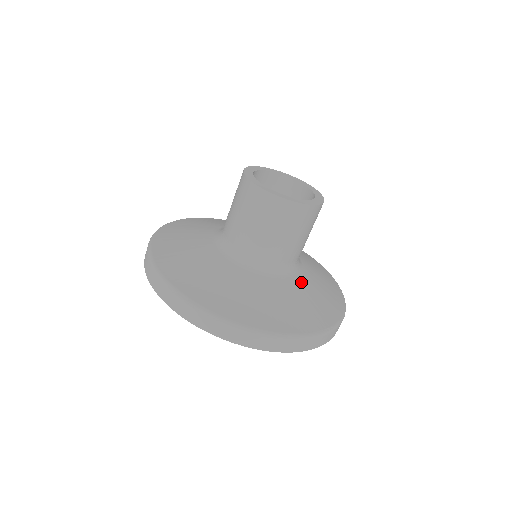
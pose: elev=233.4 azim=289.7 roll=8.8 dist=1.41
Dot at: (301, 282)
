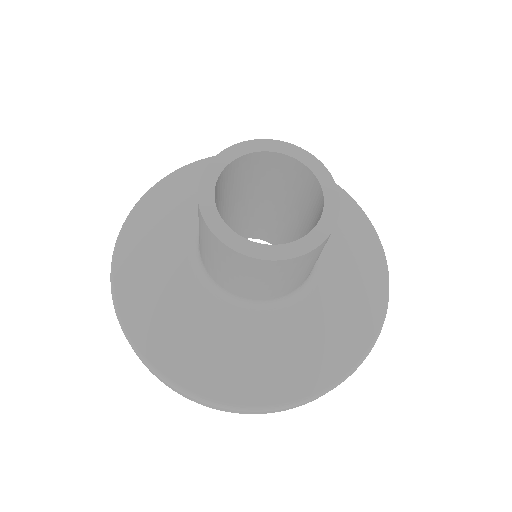
Dot at: (314, 306)
